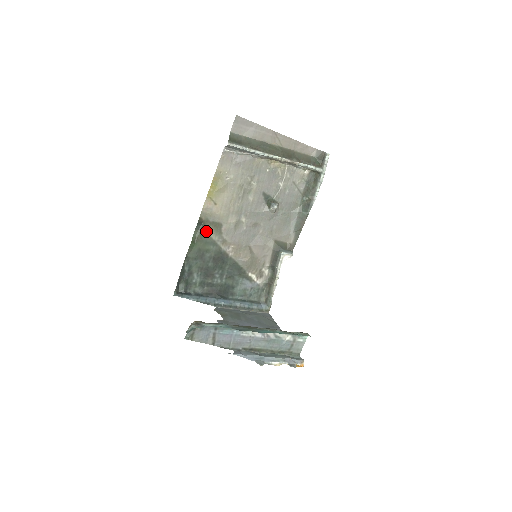
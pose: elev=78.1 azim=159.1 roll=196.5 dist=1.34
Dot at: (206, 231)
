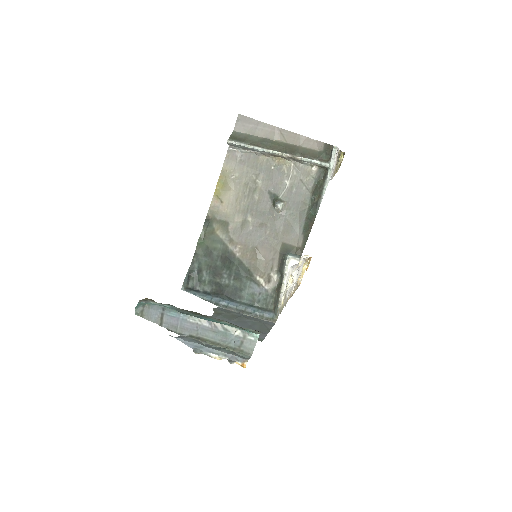
Dot at: (214, 229)
